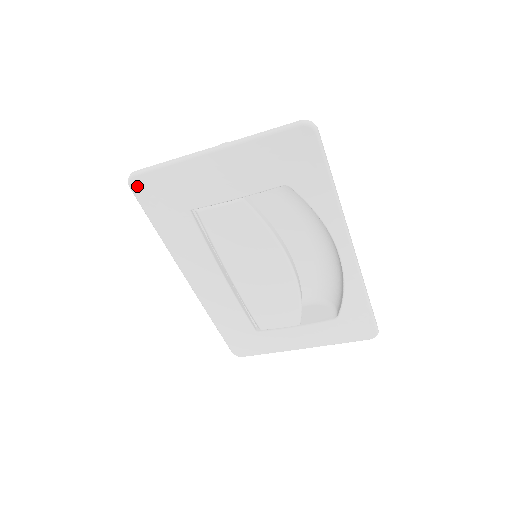
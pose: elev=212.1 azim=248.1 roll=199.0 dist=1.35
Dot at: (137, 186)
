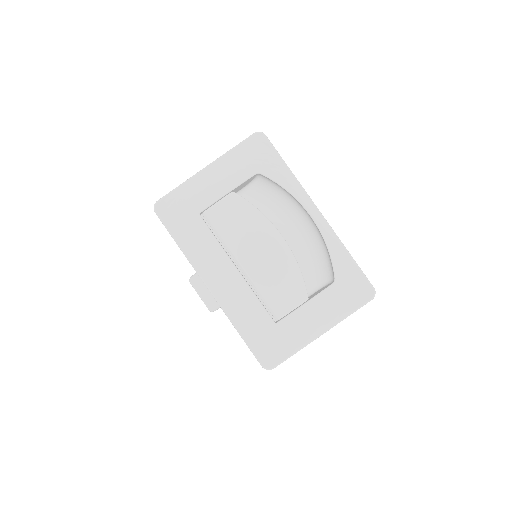
Dot at: (160, 209)
